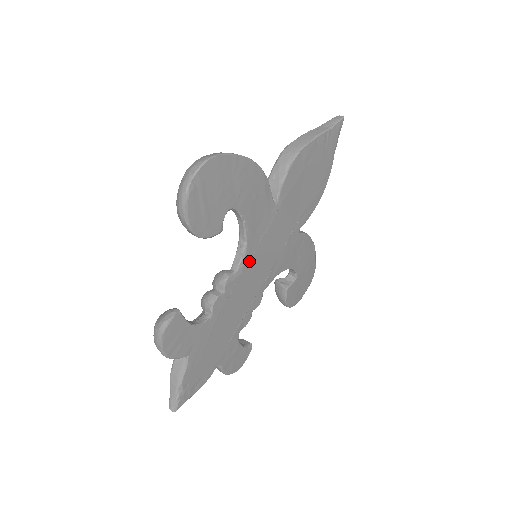
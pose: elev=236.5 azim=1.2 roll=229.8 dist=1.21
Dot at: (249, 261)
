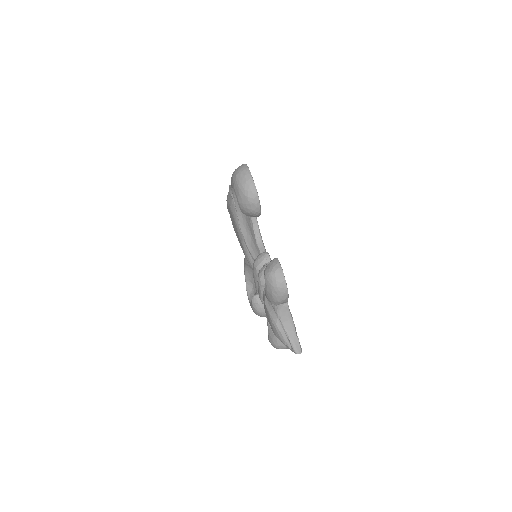
Dot at: occluded
